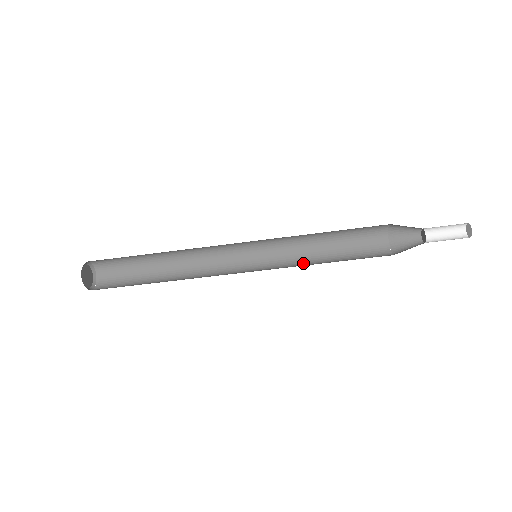
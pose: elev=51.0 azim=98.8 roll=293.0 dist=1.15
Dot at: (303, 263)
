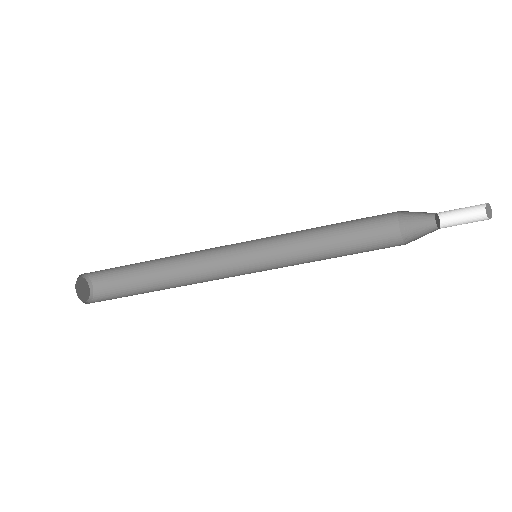
Dot at: (305, 248)
